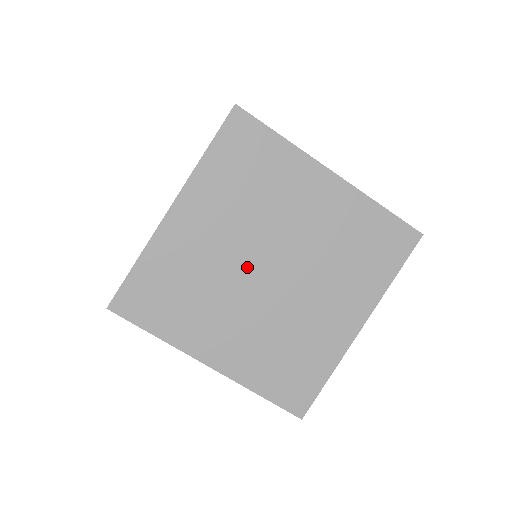
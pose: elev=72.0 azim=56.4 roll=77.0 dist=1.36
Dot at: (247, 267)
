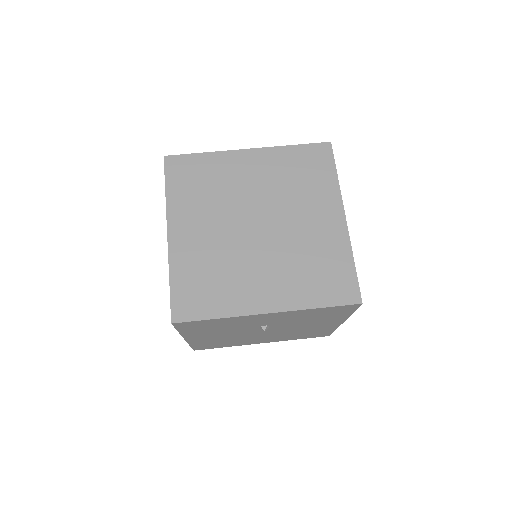
Dot at: (241, 234)
